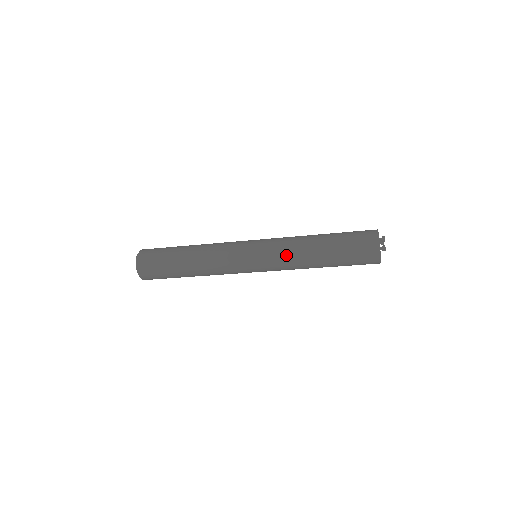
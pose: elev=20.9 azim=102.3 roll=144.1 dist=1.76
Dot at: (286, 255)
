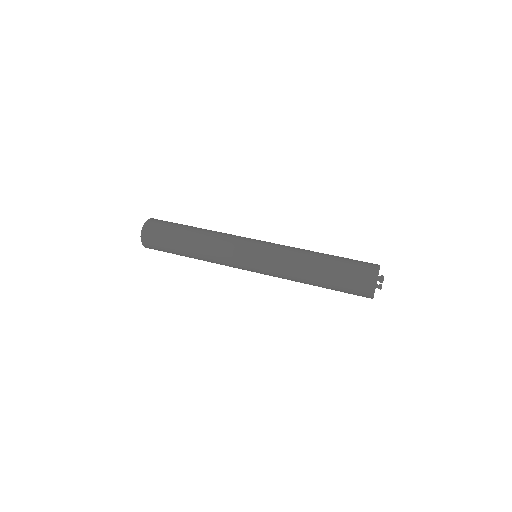
Dot at: (283, 269)
